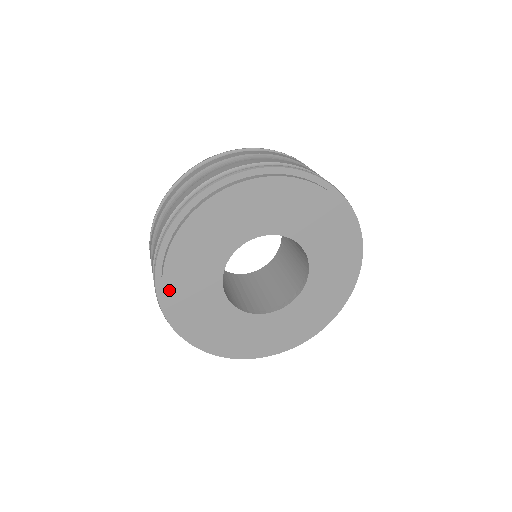
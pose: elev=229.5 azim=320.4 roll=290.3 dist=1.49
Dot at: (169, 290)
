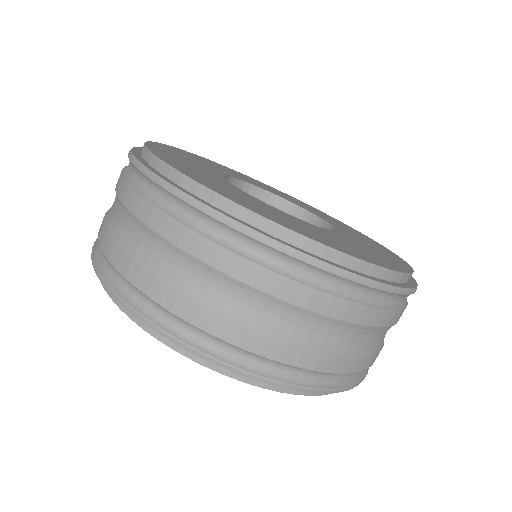
Dot at: (170, 164)
